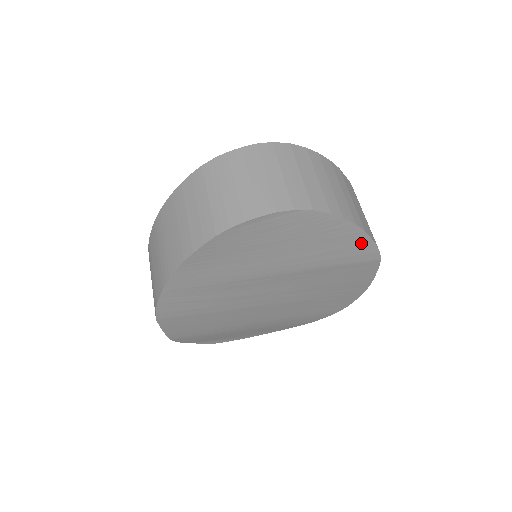
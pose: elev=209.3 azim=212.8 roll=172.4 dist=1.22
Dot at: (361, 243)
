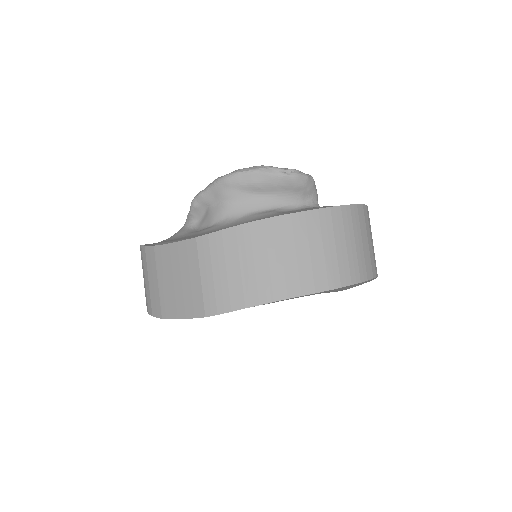
Dot at: occluded
